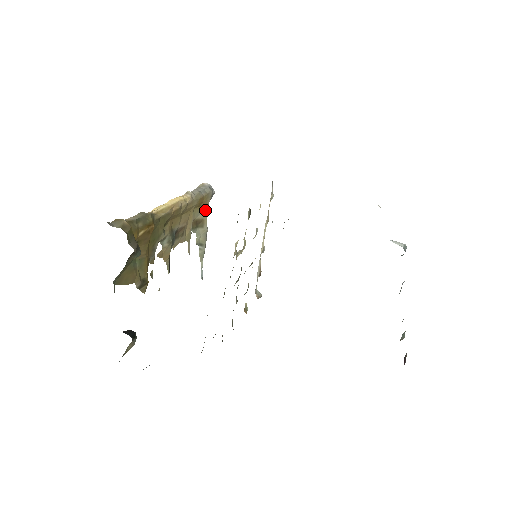
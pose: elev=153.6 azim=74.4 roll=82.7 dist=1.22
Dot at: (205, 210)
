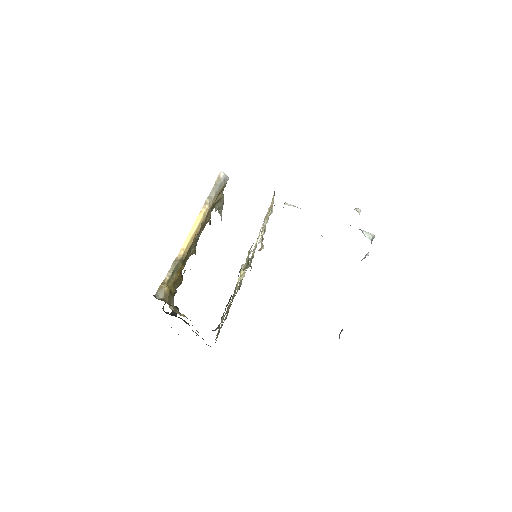
Dot at: (221, 193)
